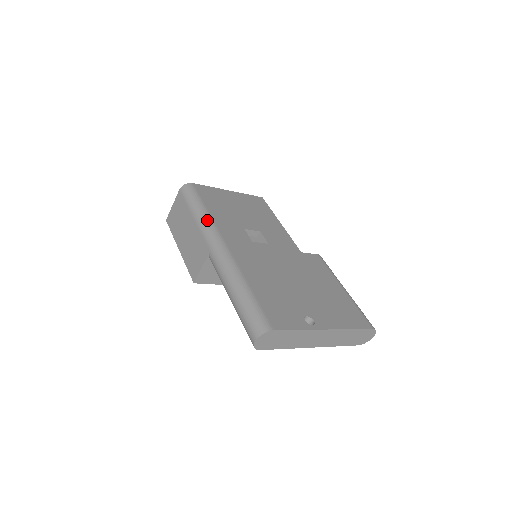
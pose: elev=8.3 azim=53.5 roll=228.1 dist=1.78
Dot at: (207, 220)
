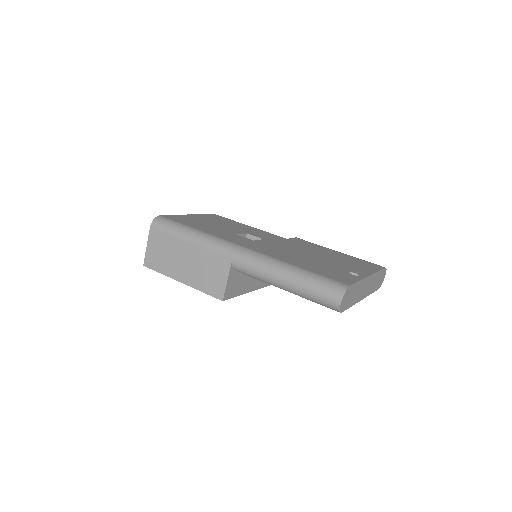
Dot at: (207, 236)
